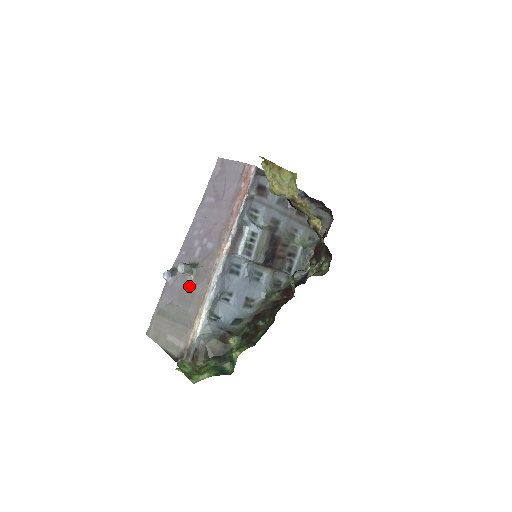
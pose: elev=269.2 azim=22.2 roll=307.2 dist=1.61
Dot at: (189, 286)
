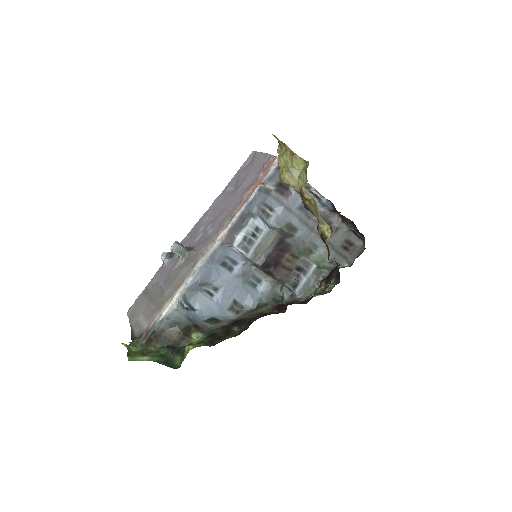
Dot at: (177, 268)
